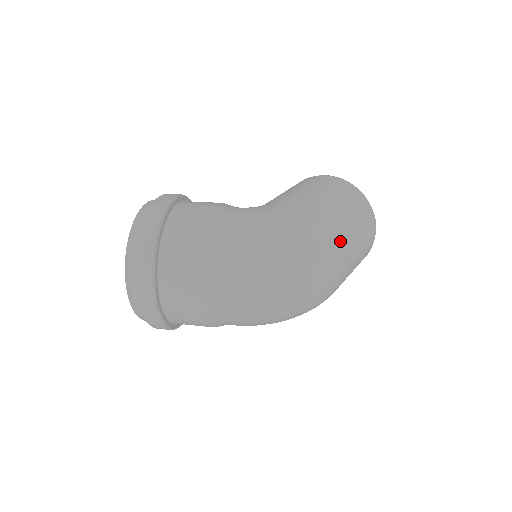
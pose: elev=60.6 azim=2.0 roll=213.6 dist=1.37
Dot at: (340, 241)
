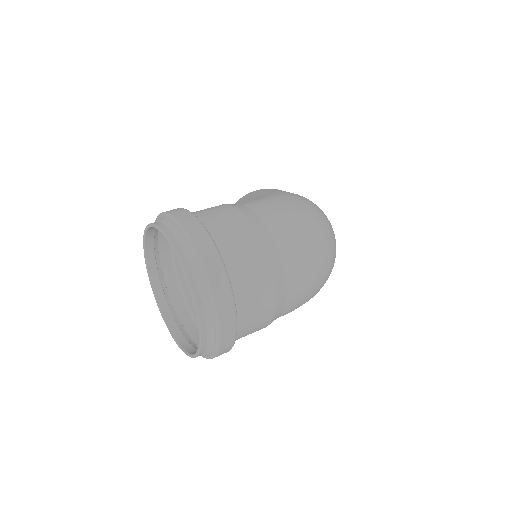
Dot at: occluded
